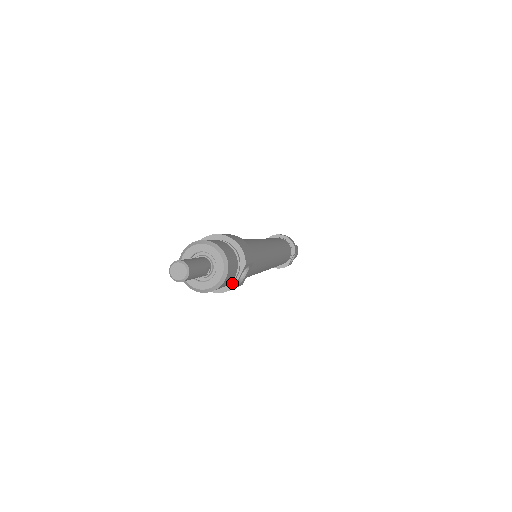
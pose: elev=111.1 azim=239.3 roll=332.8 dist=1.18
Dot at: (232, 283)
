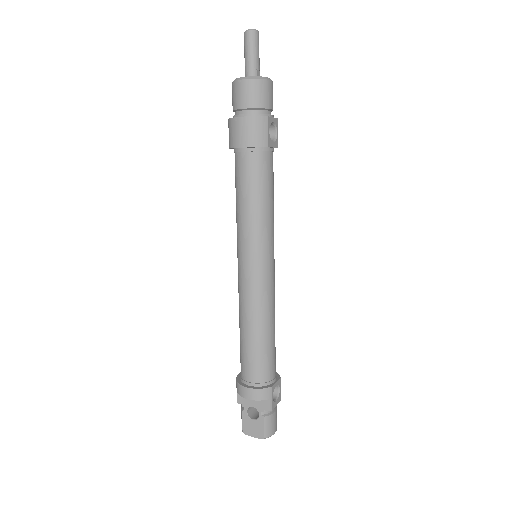
Dot at: (267, 117)
